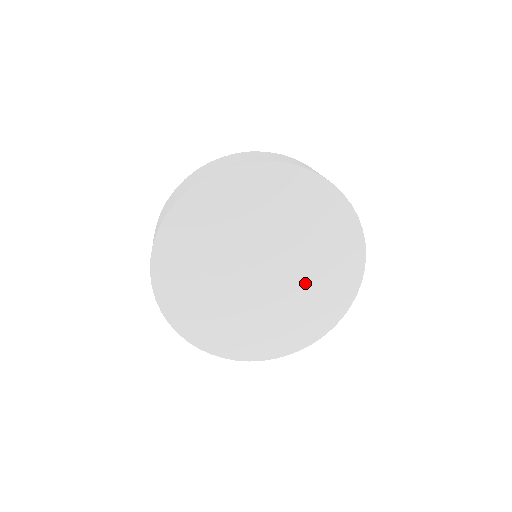
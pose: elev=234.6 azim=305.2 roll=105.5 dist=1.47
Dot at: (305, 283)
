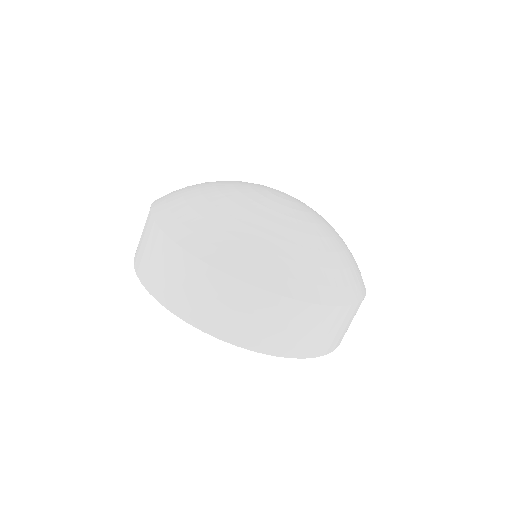
Dot at: occluded
